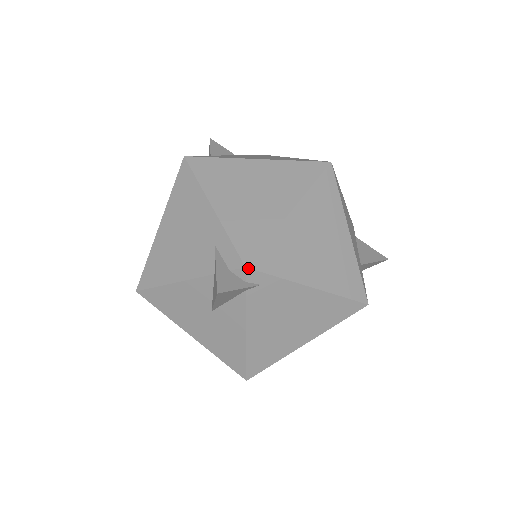
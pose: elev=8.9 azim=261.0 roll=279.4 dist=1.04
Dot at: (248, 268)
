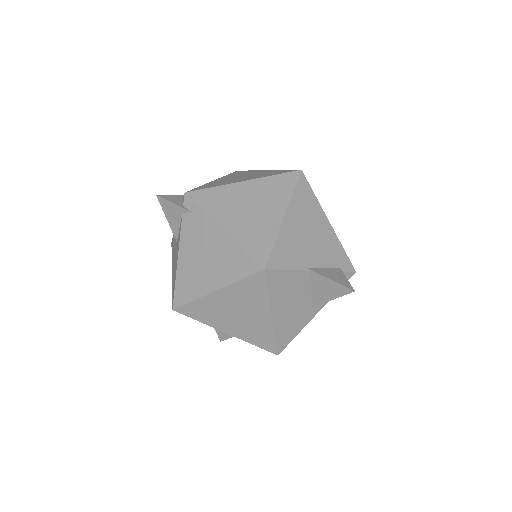
Dot at: (186, 194)
